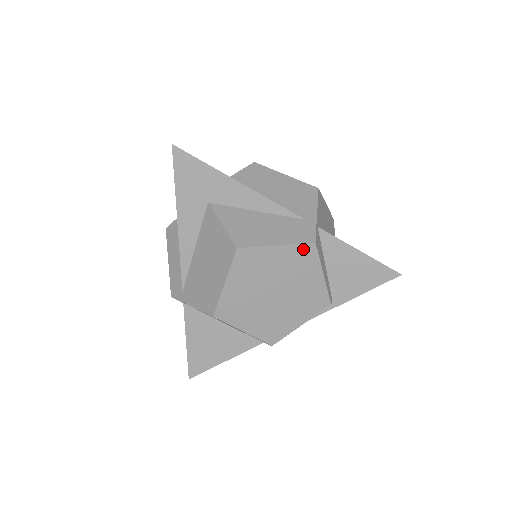
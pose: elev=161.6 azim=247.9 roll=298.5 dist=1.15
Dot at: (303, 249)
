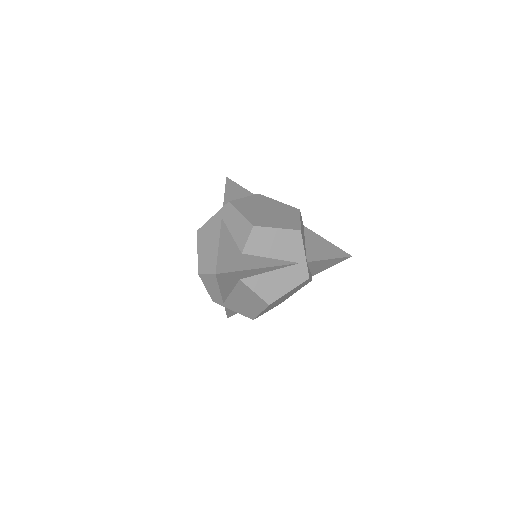
Dot at: (302, 283)
